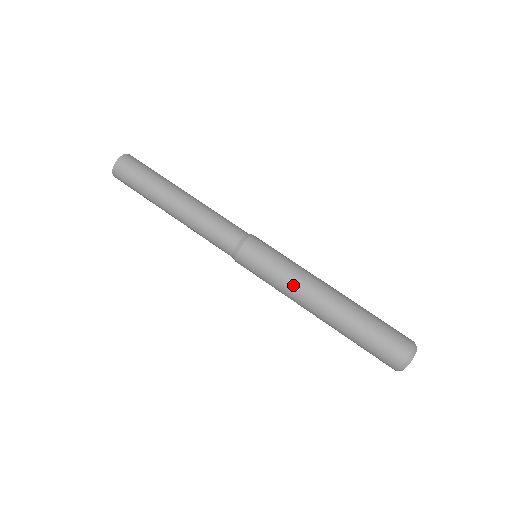
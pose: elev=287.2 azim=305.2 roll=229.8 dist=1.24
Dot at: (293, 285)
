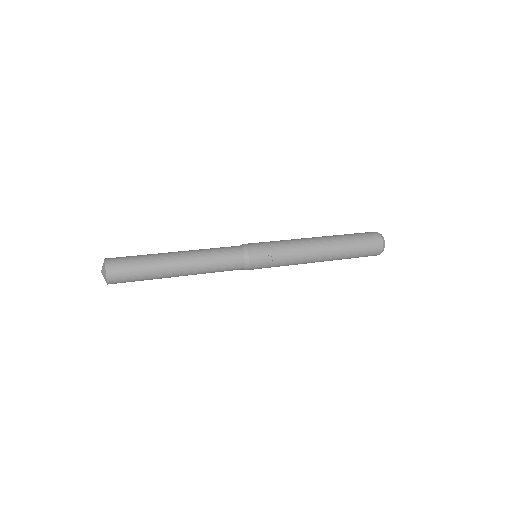
Dot at: (291, 239)
